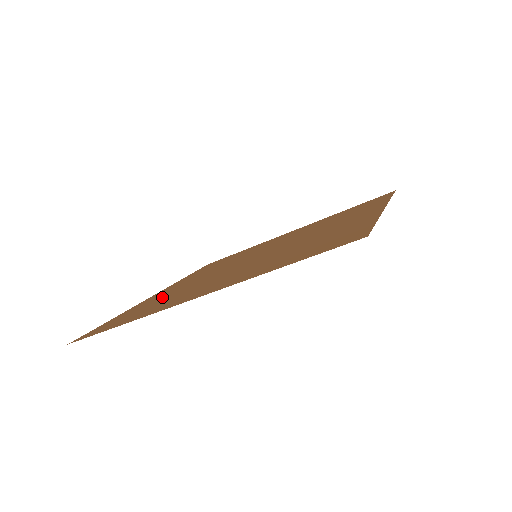
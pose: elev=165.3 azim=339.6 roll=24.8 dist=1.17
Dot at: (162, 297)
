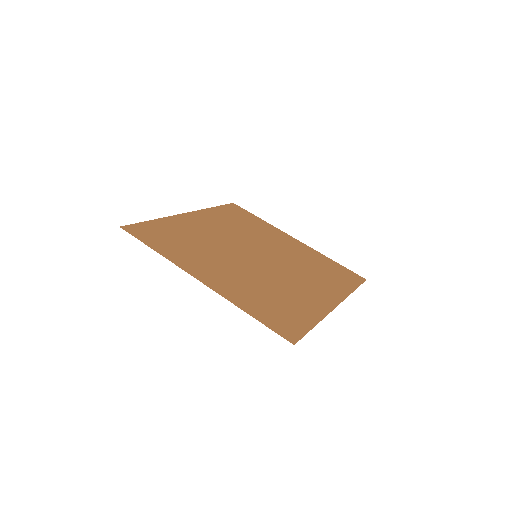
Dot at: (188, 234)
